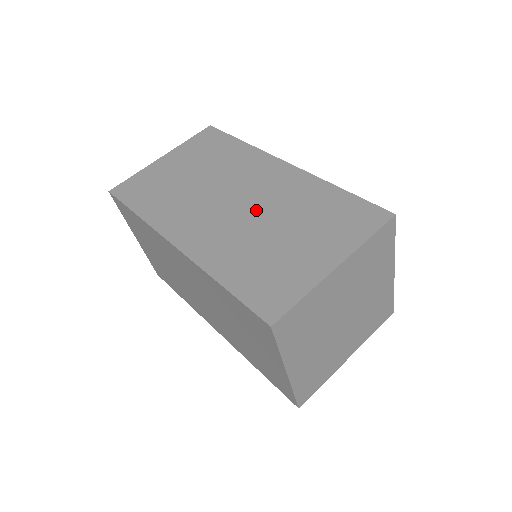
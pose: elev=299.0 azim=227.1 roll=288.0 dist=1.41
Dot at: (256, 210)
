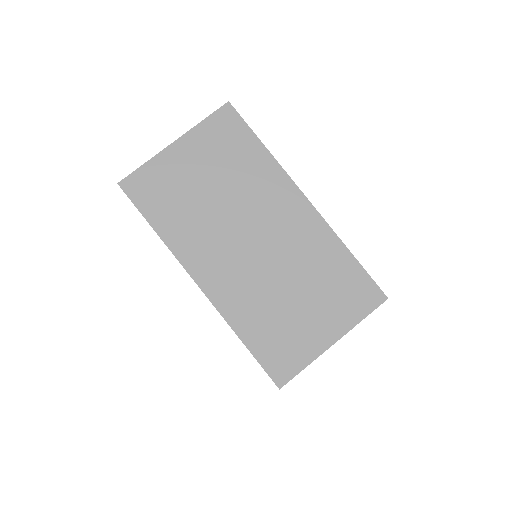
Dot at: (275, 260)
